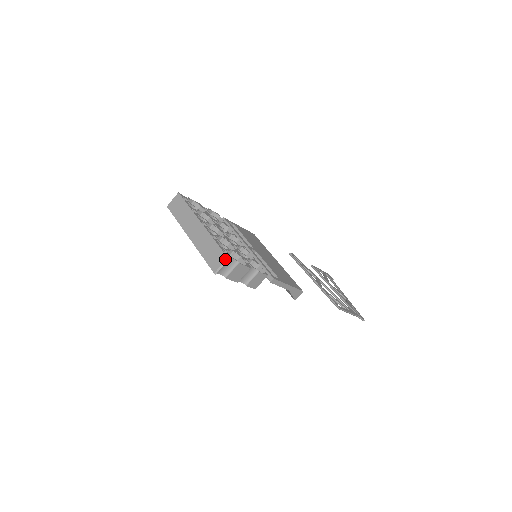
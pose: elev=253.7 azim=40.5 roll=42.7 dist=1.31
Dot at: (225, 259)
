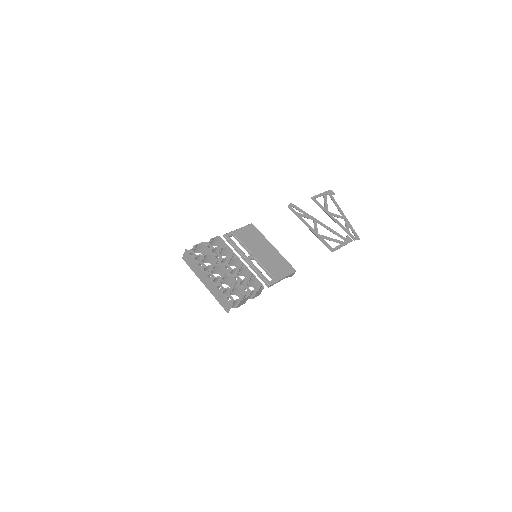
Dot at: (230, 306)
